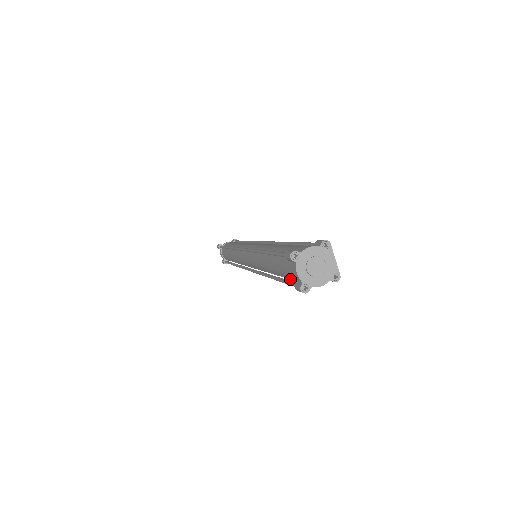
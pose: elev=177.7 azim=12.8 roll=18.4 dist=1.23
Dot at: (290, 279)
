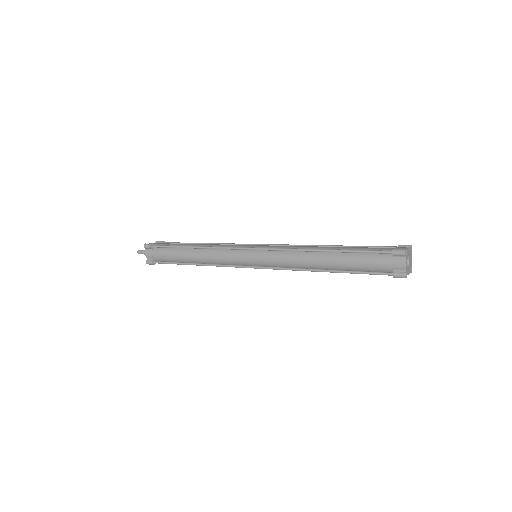
Dot at: (366, 271)
